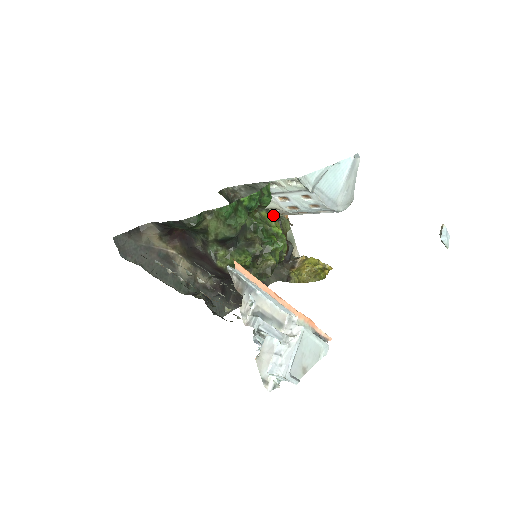
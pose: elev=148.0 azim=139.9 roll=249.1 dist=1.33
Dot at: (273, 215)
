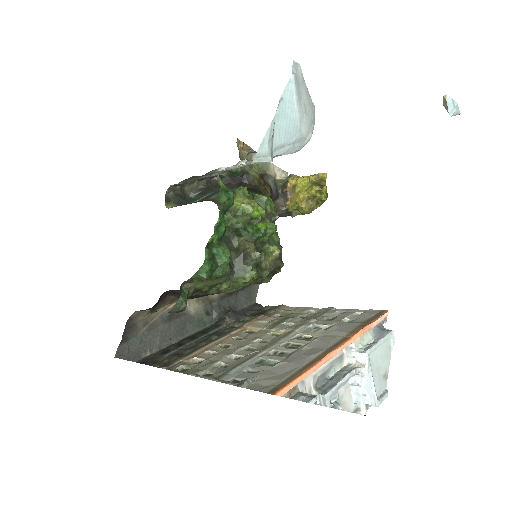
Dot at: (241, 193)
